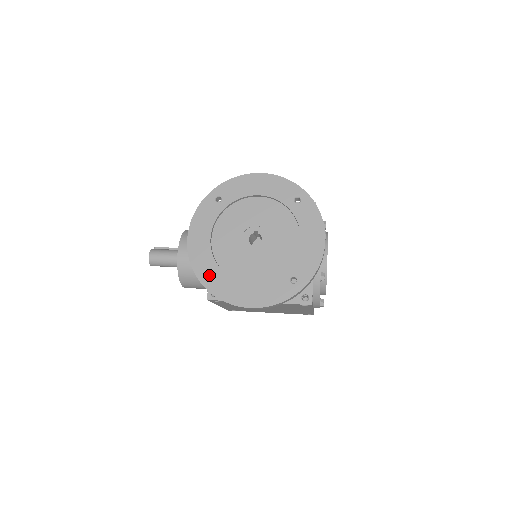
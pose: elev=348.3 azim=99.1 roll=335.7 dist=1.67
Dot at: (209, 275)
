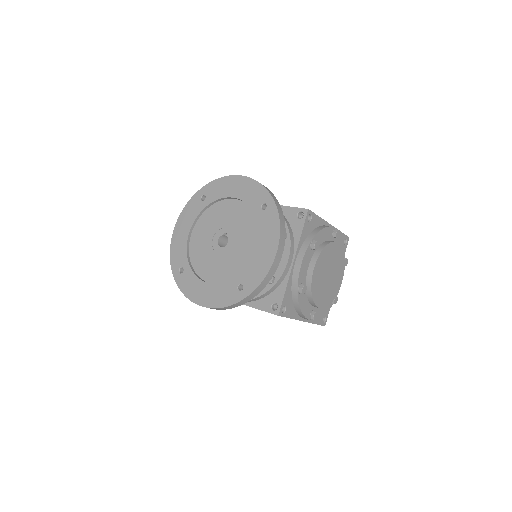
Dot at: (180, 268)
